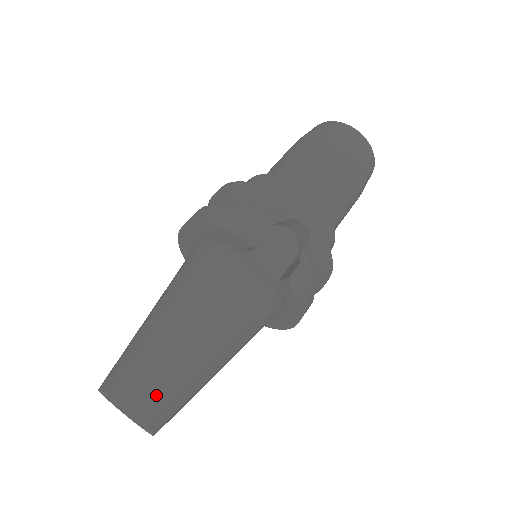
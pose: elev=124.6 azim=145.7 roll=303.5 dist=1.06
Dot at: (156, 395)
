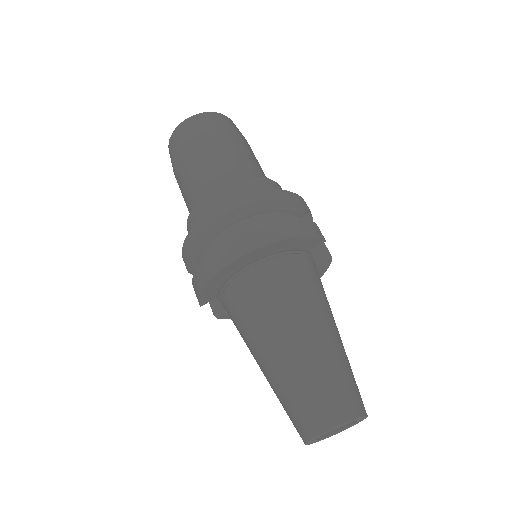
Dot at: occluded
